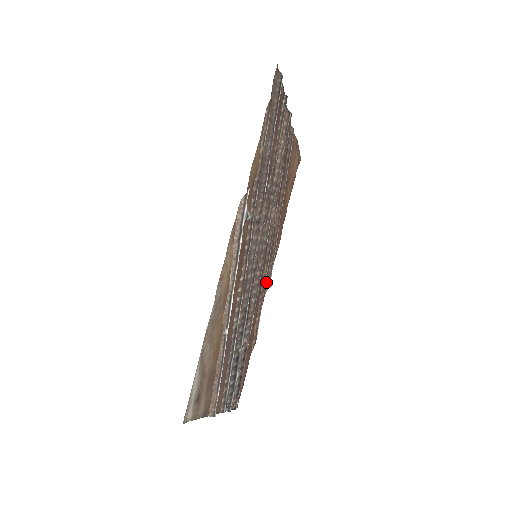
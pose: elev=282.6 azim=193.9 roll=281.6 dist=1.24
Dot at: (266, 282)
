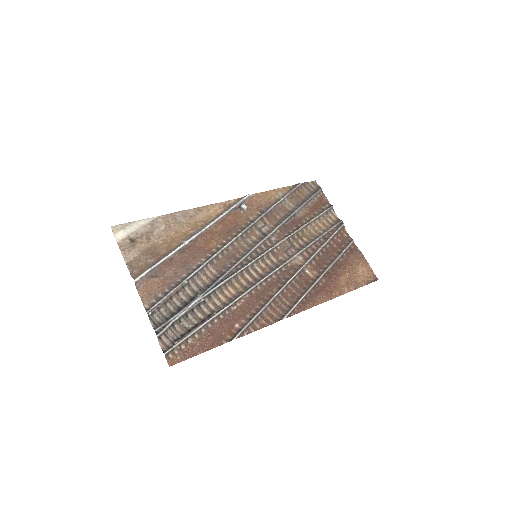
Dot at: (278, 315)
